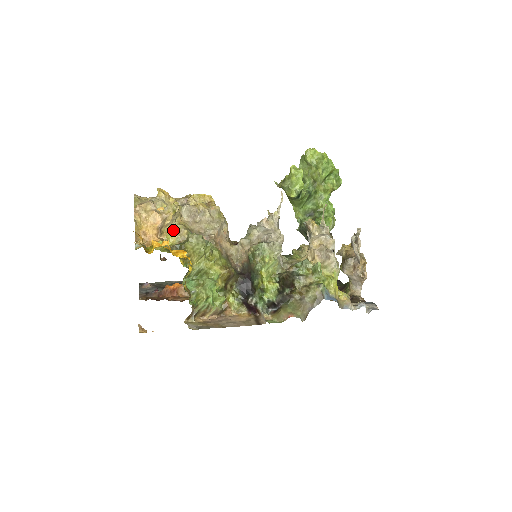
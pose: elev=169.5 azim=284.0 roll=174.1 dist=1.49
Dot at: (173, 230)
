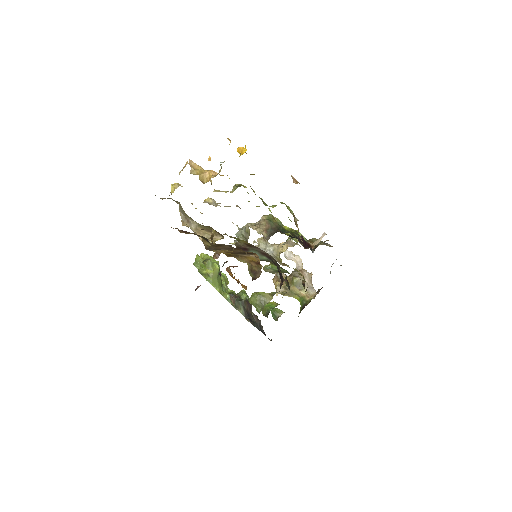
Dot at: (216, 191)
